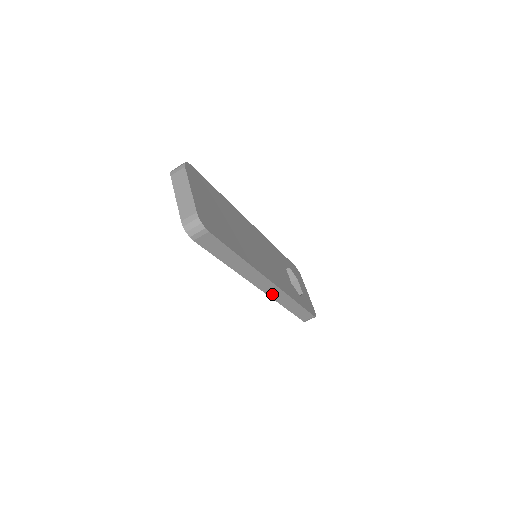
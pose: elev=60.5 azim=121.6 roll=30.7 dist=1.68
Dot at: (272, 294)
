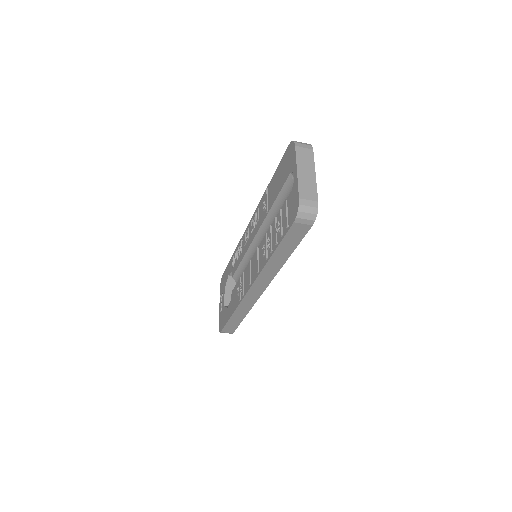
Dot at: (247, 298)
